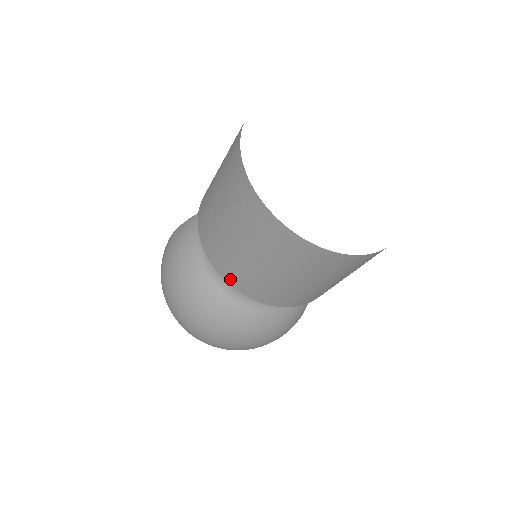
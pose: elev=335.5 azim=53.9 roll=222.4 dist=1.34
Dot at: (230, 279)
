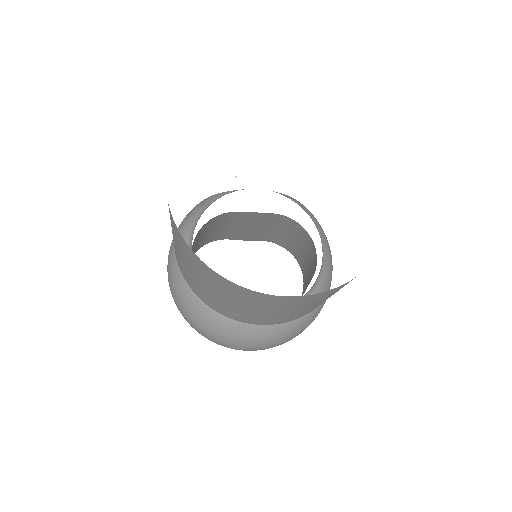
Dot at: (181, 269)
